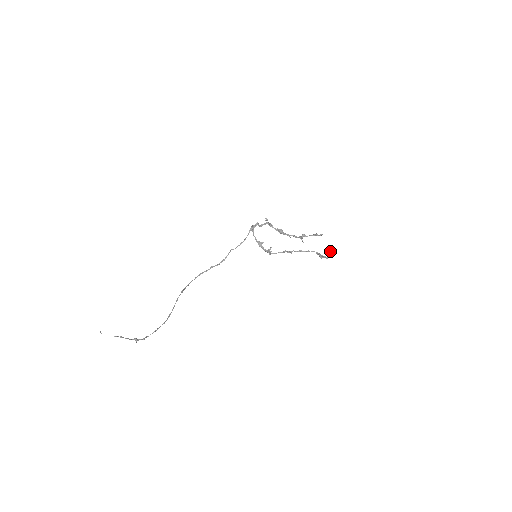
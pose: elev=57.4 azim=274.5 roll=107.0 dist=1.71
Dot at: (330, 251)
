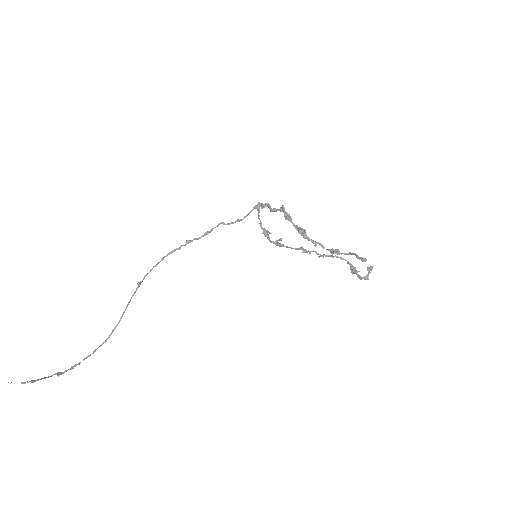
Dot at: (369, 269)
